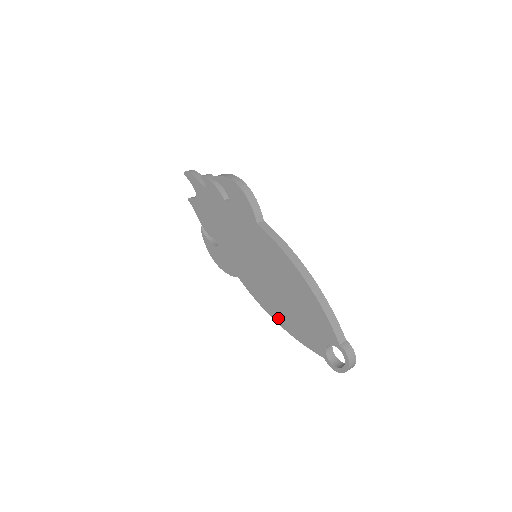
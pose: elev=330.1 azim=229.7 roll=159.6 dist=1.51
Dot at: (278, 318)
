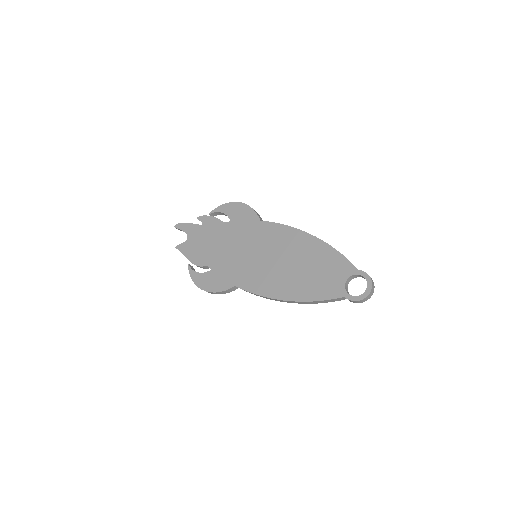
Dot at: (287, 294)
